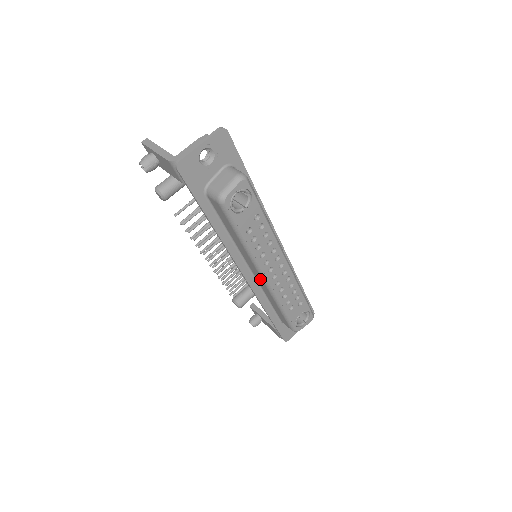
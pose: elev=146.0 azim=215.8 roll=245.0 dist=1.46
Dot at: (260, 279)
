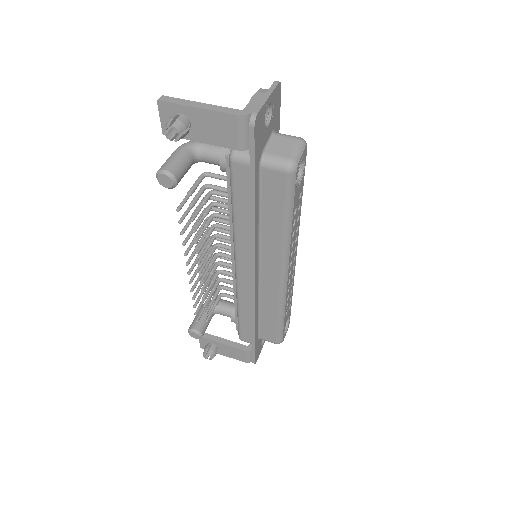
Dot at: (274, 280)
